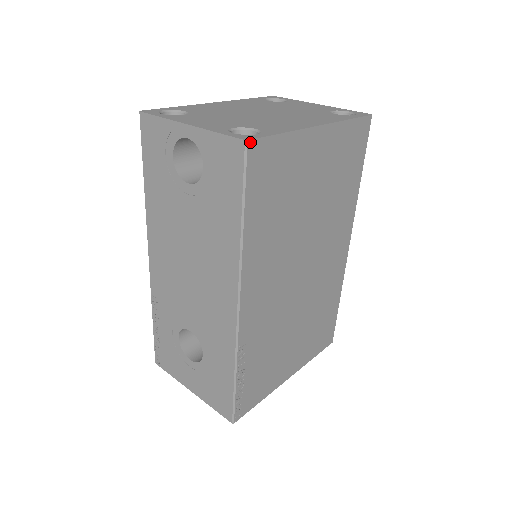
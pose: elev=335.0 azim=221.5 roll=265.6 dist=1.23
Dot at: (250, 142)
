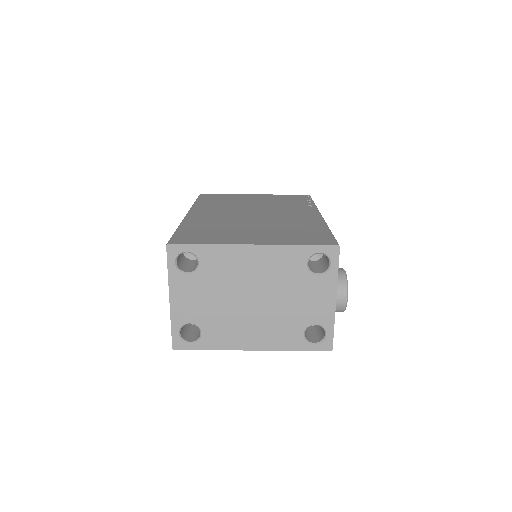
Dot at: (176, 349)
